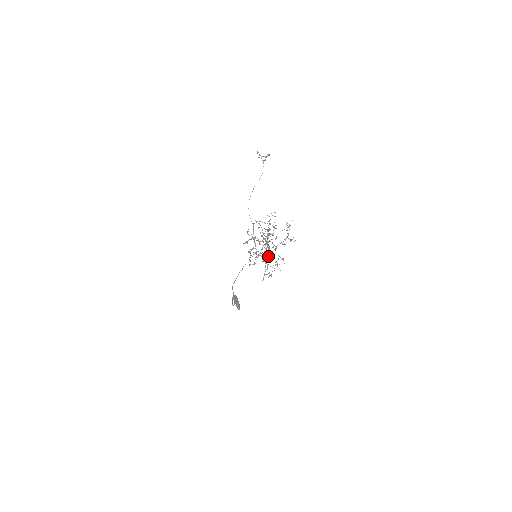
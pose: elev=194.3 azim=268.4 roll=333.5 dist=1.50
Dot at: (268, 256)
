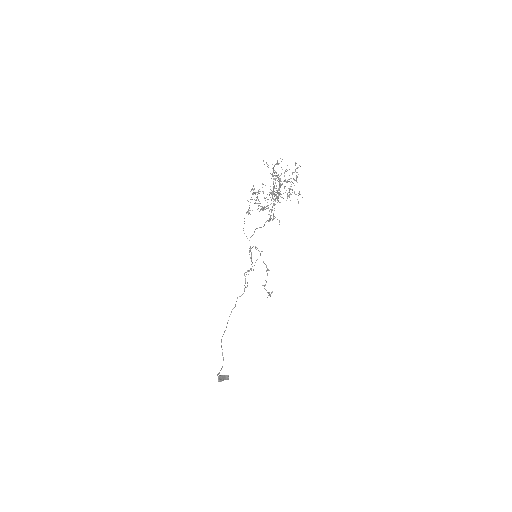
Dot at: (279, 187)
